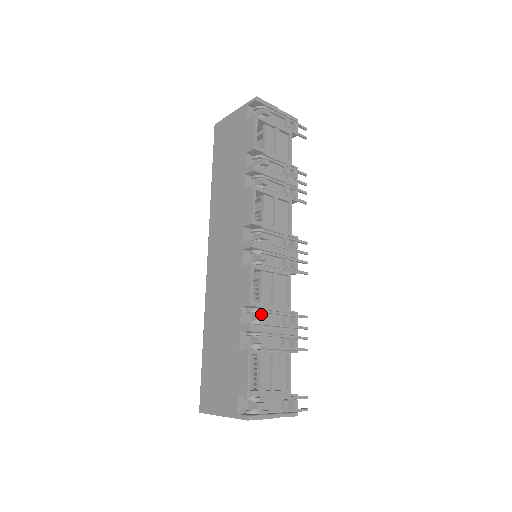
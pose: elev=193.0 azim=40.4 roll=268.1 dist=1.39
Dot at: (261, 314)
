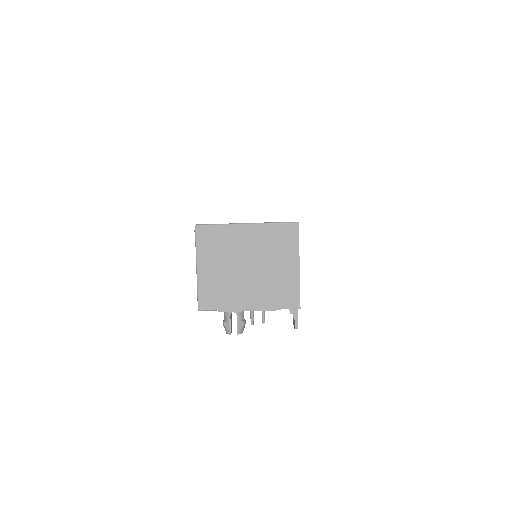
Dot at: occluded
